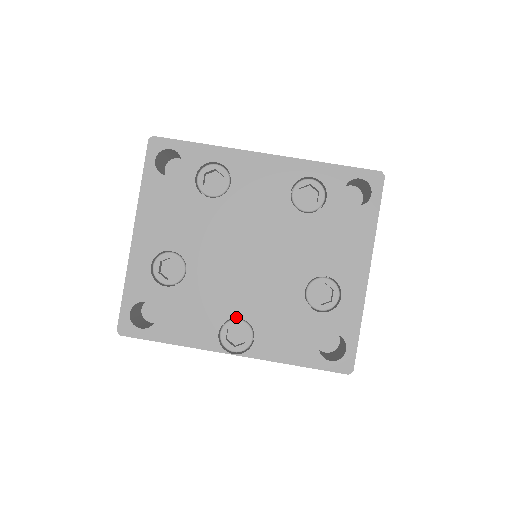
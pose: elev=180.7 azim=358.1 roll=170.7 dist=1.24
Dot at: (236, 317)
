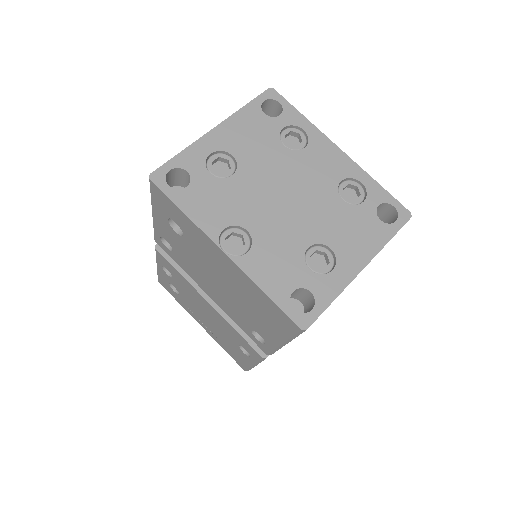
Dot at: (245, 228)
